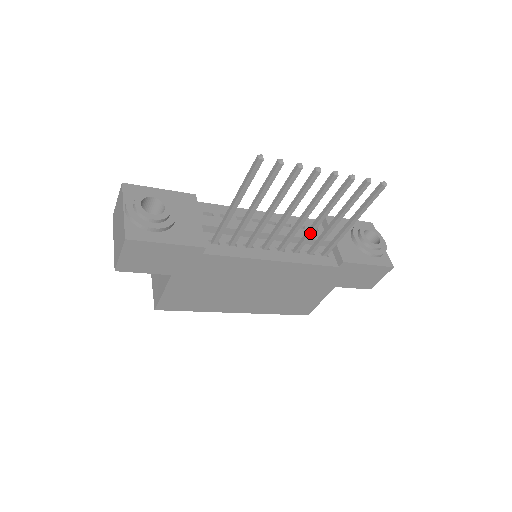
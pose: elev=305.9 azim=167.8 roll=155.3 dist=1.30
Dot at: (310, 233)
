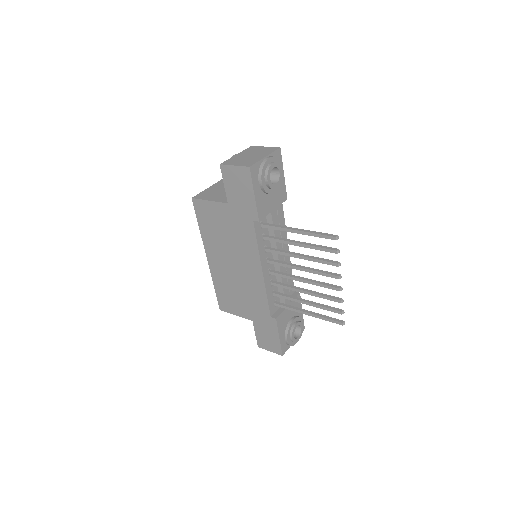
Dot at: (290, 288)
